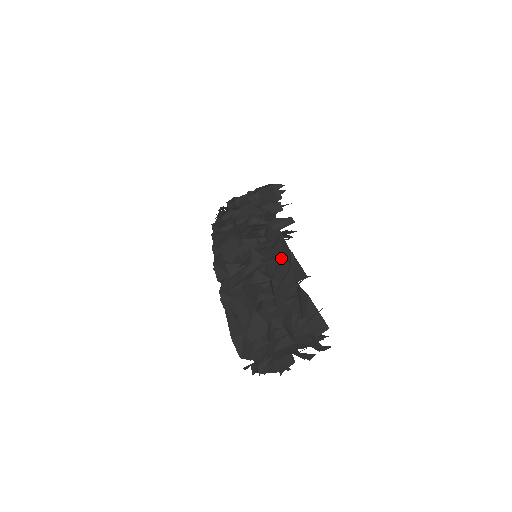
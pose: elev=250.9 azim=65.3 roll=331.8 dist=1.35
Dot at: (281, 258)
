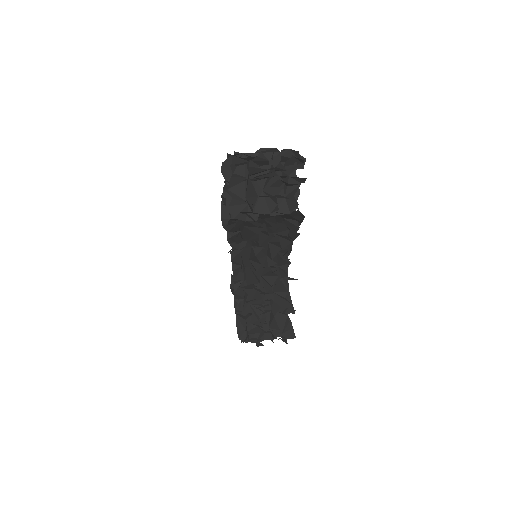
Dot at: occluded
